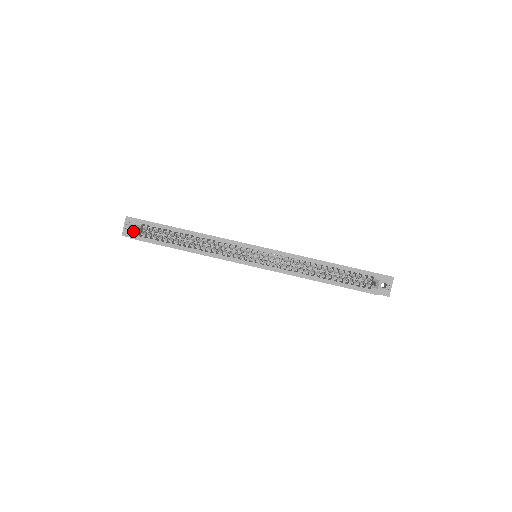
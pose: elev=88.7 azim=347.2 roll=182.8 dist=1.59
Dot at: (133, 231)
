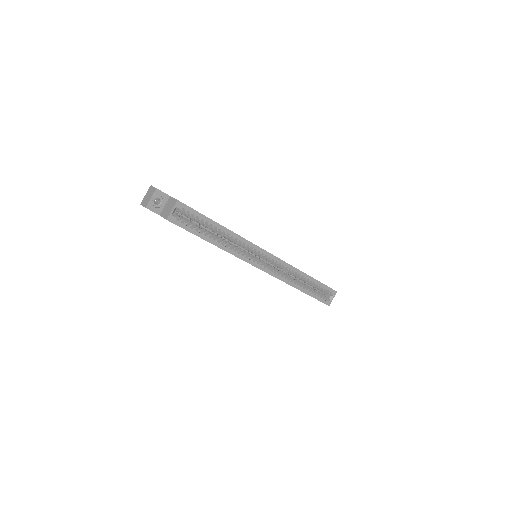
Dot at: (172, 213)
